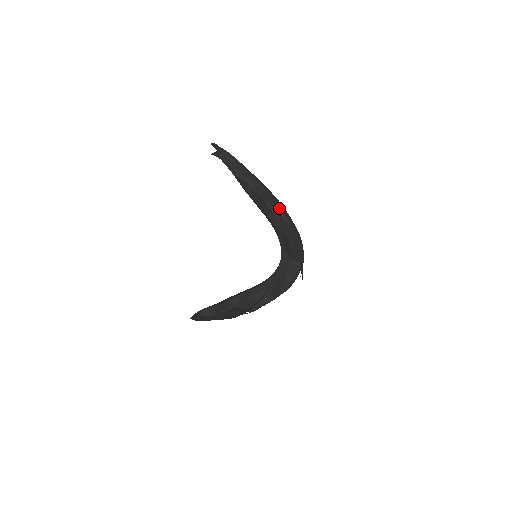
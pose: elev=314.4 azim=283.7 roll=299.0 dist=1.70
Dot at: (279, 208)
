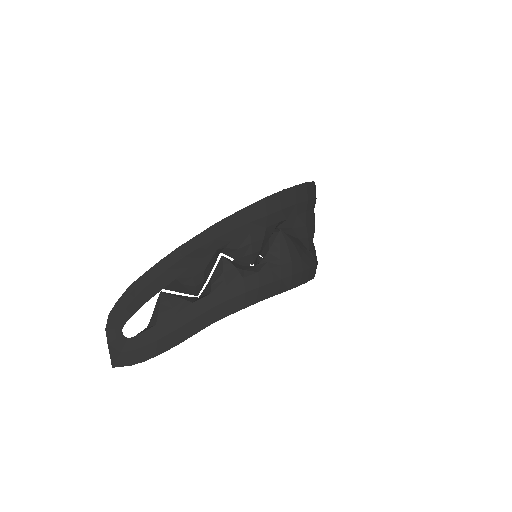
Dot at: occluded
